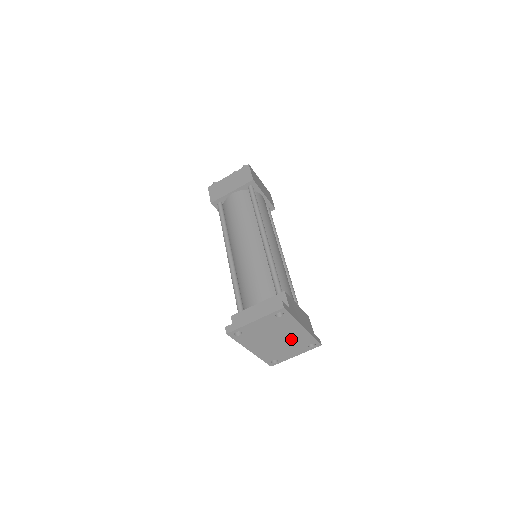
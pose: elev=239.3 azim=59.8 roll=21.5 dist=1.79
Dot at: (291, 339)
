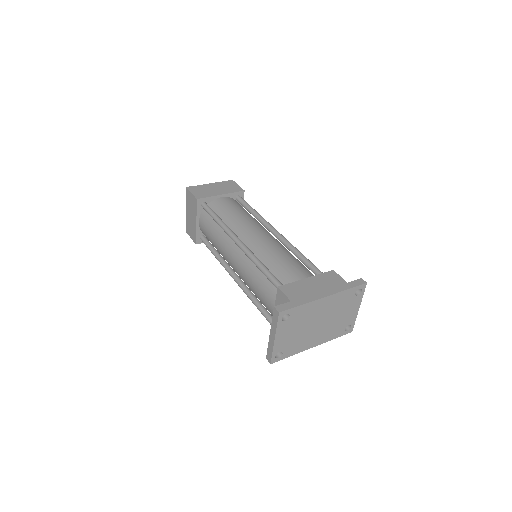
Dot at: (330, 310)
